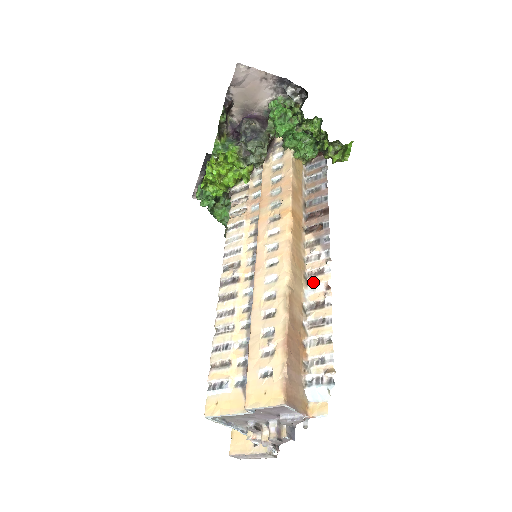
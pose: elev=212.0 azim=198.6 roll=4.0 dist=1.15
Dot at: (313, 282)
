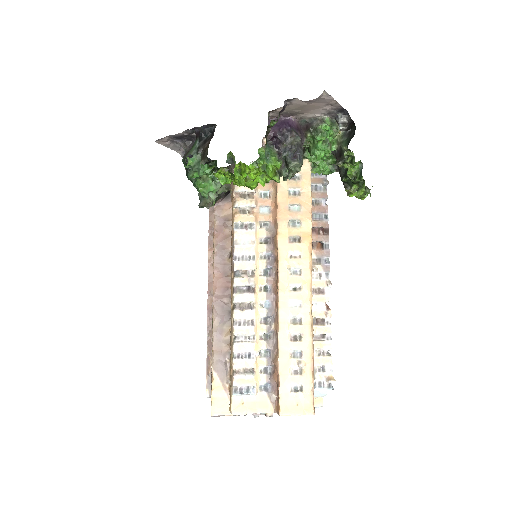
Dot at: (315, 300)
